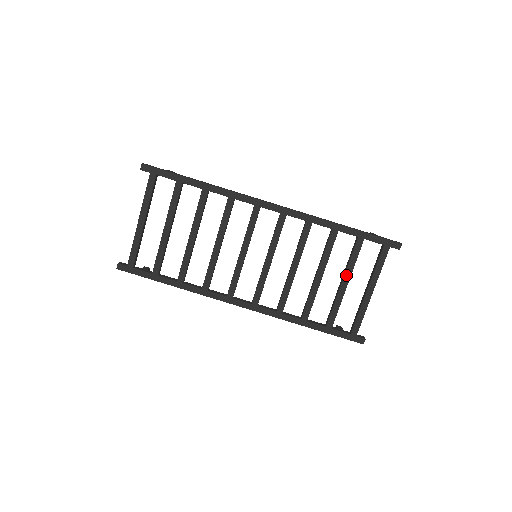
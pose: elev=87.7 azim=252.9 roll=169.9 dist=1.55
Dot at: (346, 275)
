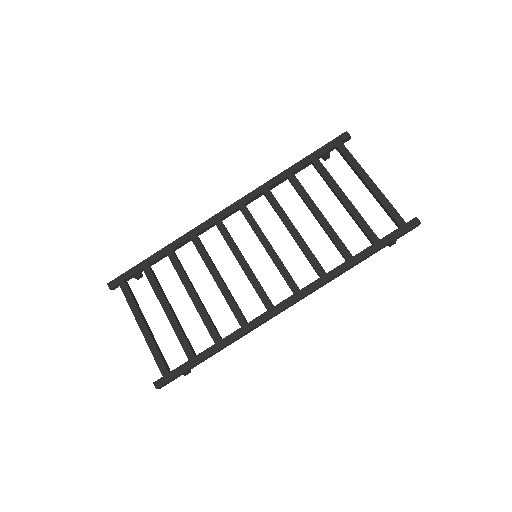
Dot at: (336, 192)
